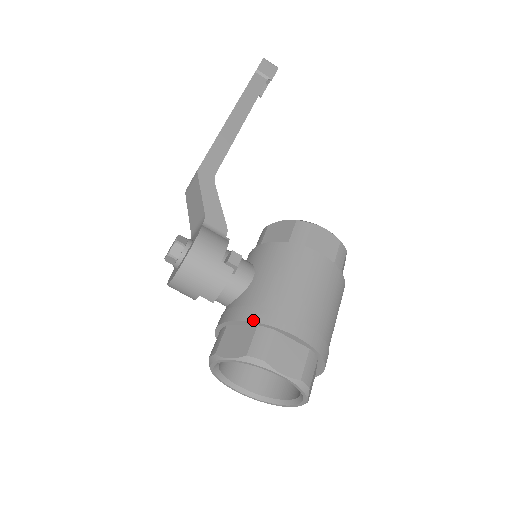
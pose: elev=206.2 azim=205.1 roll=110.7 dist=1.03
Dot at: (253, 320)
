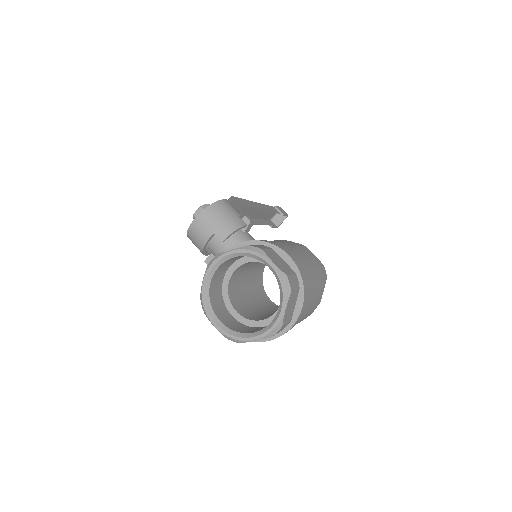
Dot at: (256, 240)
